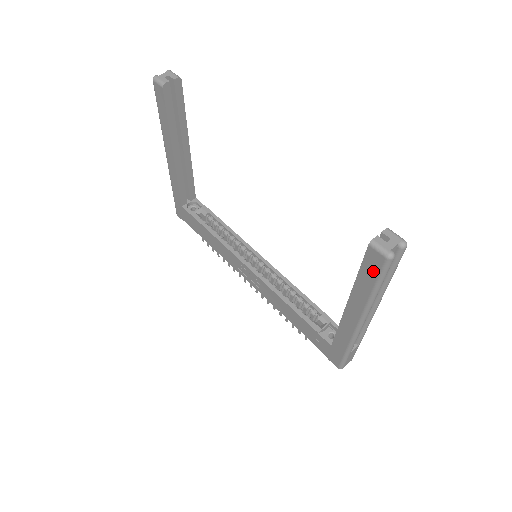
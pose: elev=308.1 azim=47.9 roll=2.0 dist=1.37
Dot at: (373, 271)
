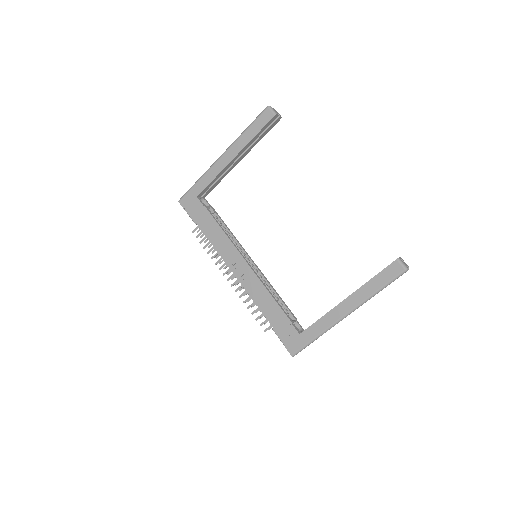
Dot at: (388, 276)
